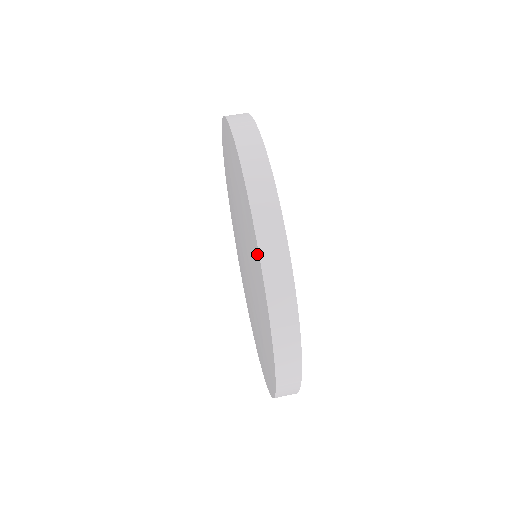
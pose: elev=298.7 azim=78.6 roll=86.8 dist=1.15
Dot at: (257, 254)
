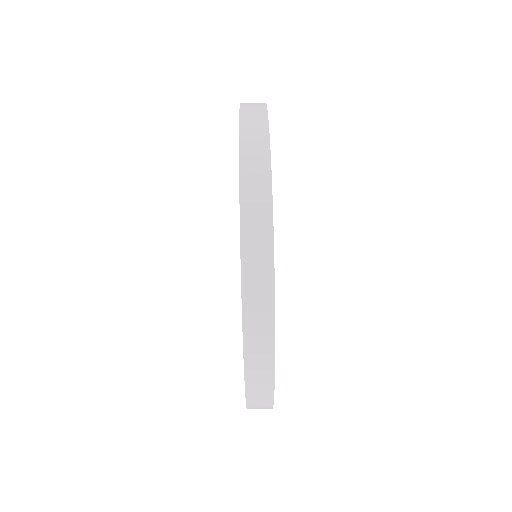
Dot at: occluded
